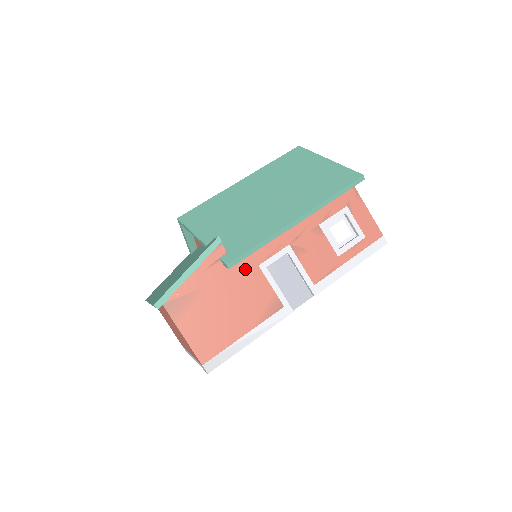
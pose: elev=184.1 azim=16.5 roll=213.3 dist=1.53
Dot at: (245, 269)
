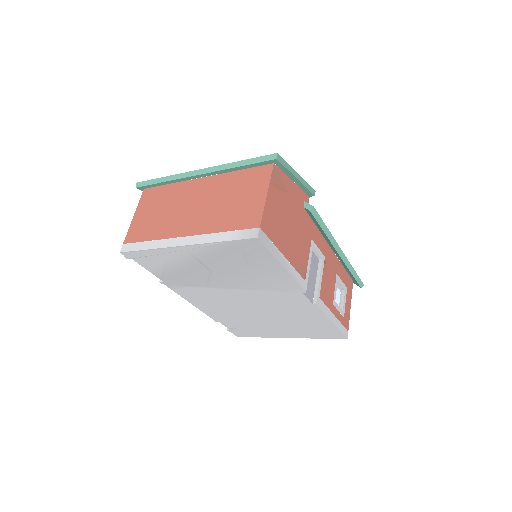
Dot at: (307, 228)
